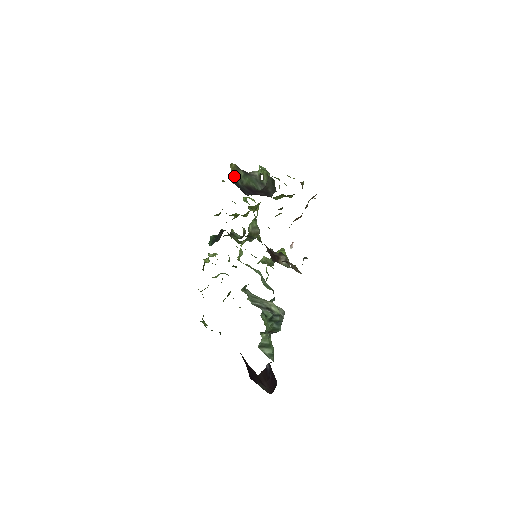
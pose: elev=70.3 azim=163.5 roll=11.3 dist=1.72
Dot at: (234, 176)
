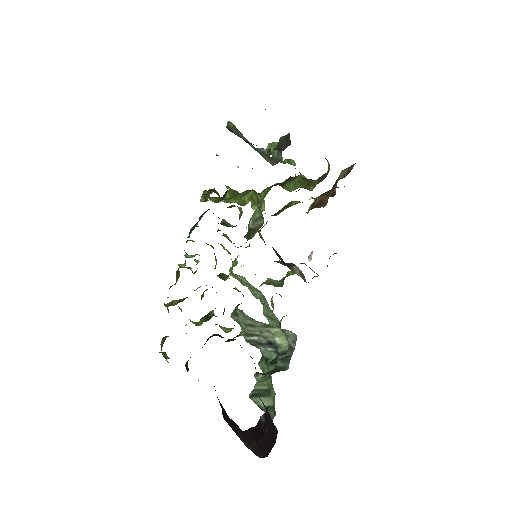
Dot at: (231, 129)
